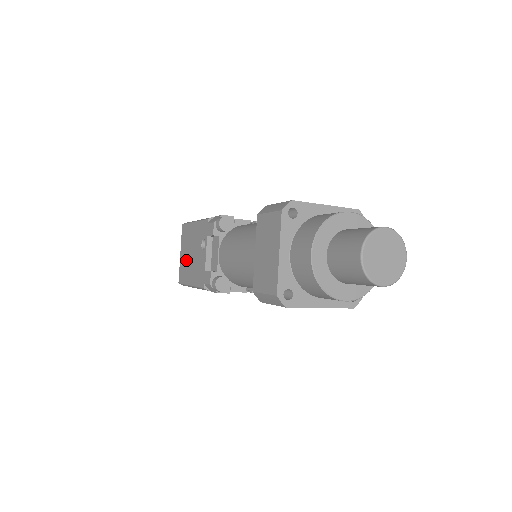
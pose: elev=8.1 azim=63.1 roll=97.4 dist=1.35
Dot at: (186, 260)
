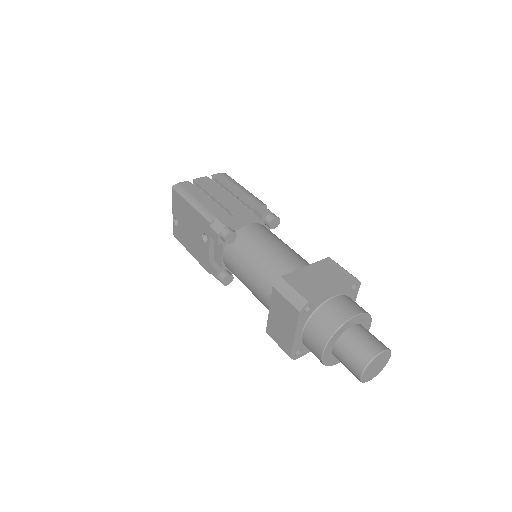
Dot at: (182, 227)
